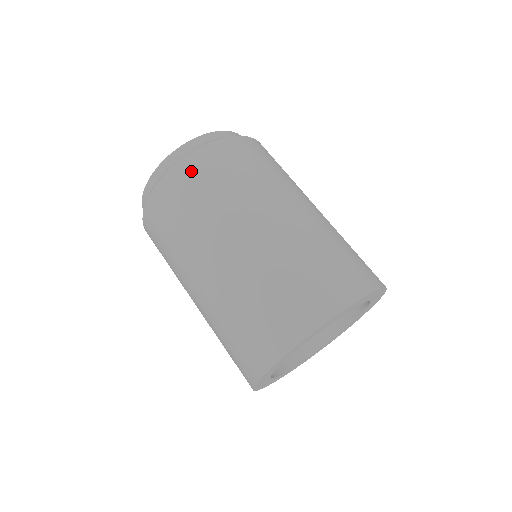
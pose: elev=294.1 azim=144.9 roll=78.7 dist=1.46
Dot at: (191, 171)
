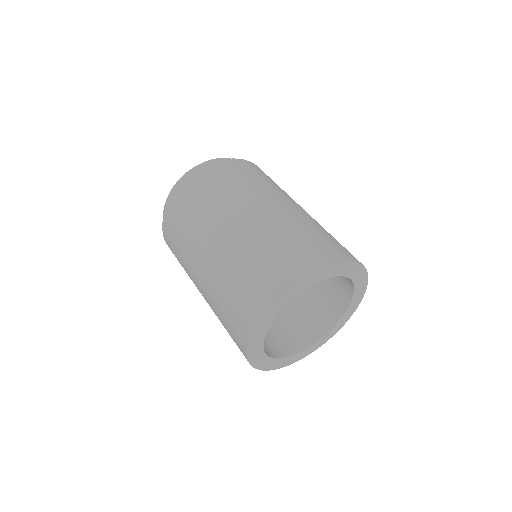
Dot at: (247, 165)
